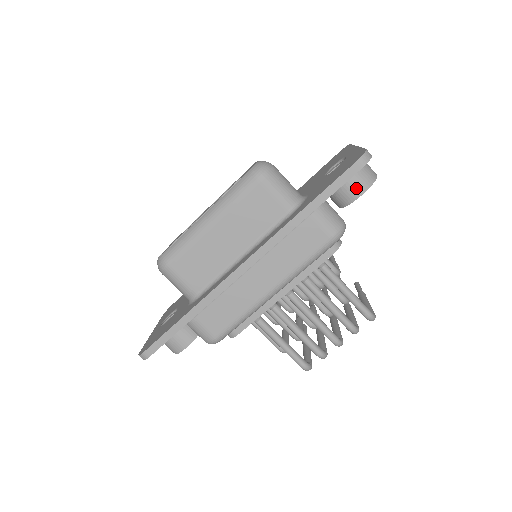
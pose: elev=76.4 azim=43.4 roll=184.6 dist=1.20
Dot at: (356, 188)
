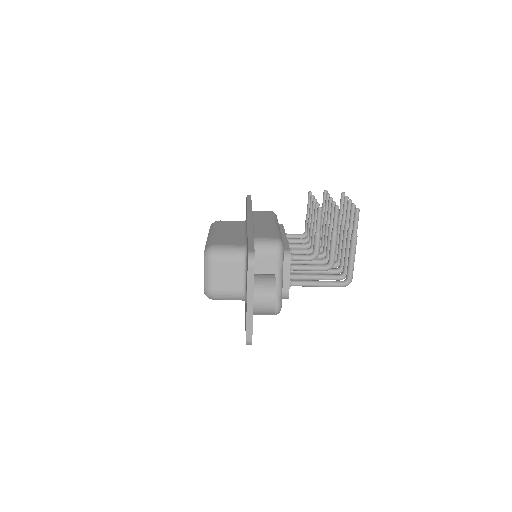
Dot at: occluded
